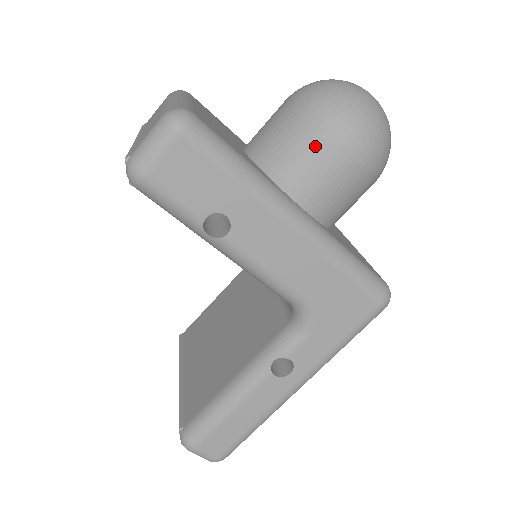
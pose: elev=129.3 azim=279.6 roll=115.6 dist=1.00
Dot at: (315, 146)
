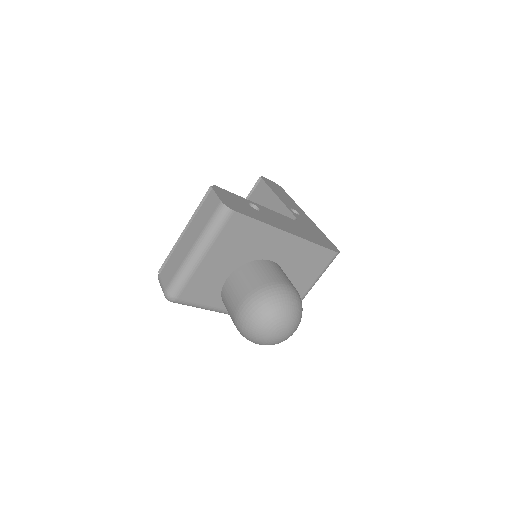
Dot at: occluded
